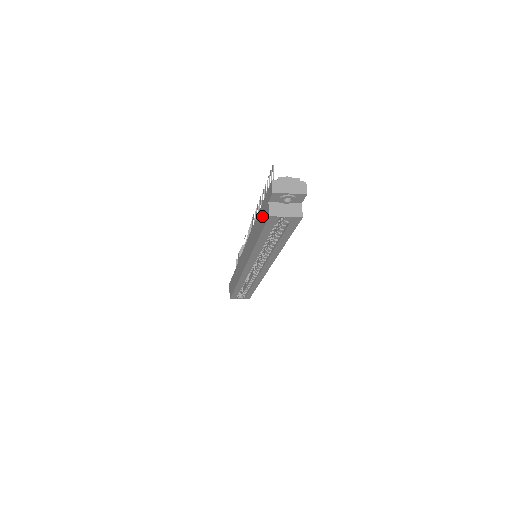
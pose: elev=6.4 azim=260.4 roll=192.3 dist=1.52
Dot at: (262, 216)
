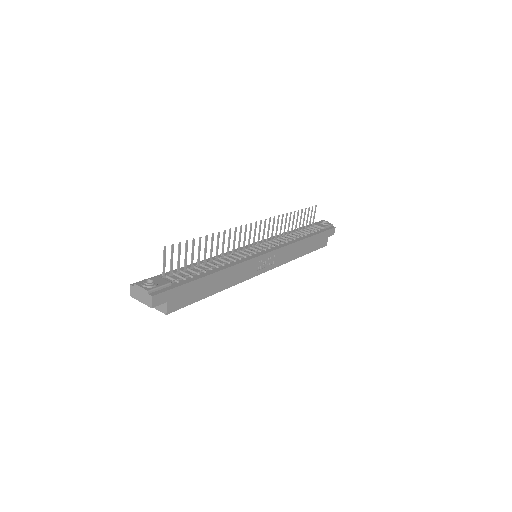
Dot at: occluded
